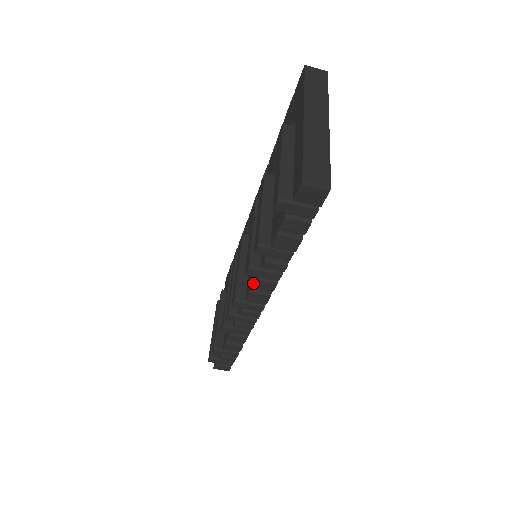
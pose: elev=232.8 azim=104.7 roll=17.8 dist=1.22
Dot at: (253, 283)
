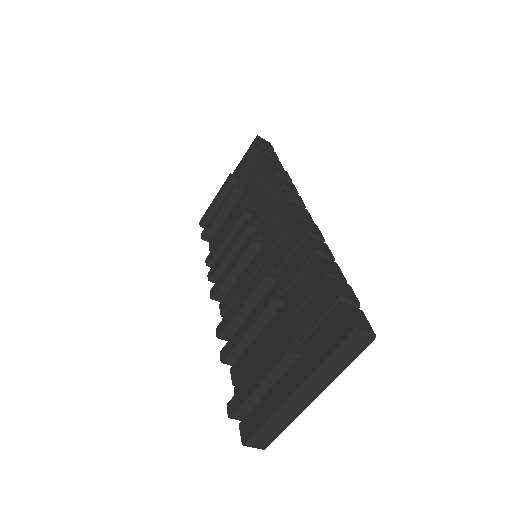
Dot at: occluded
